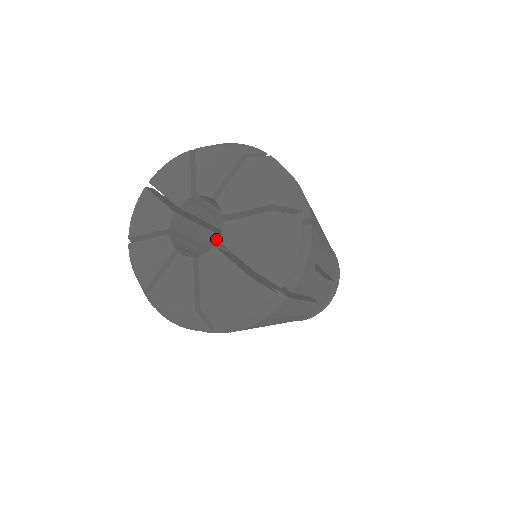
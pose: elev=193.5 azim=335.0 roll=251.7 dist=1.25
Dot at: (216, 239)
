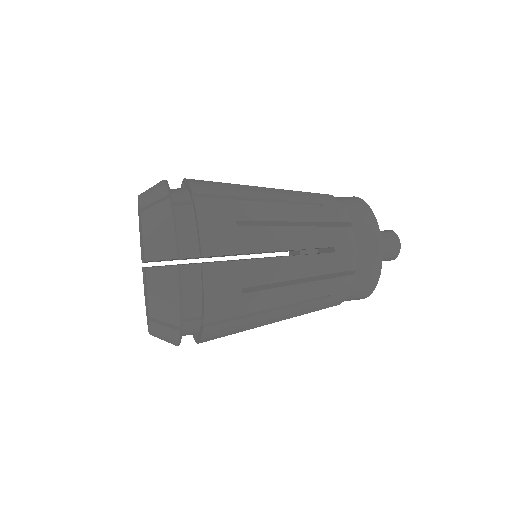
Dot at: occluded
